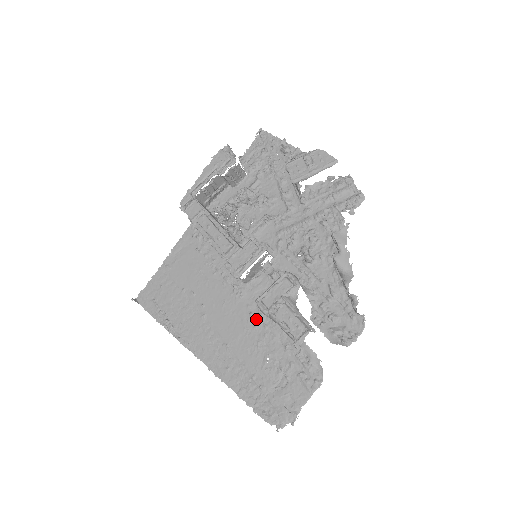
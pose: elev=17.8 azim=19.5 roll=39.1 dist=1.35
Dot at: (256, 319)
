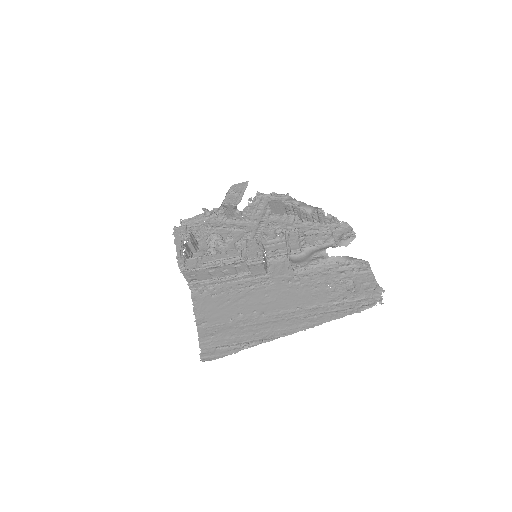
Dot at: (296, 280)
